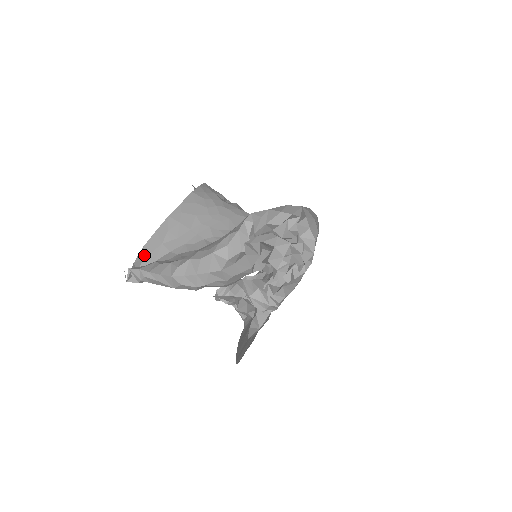
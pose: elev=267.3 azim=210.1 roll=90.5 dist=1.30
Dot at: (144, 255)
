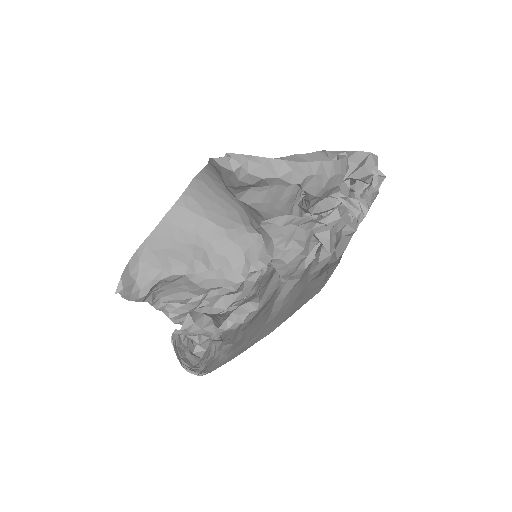
Dot at: occluded
